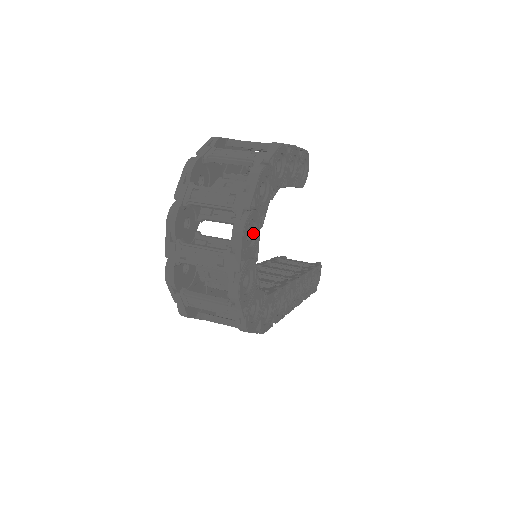
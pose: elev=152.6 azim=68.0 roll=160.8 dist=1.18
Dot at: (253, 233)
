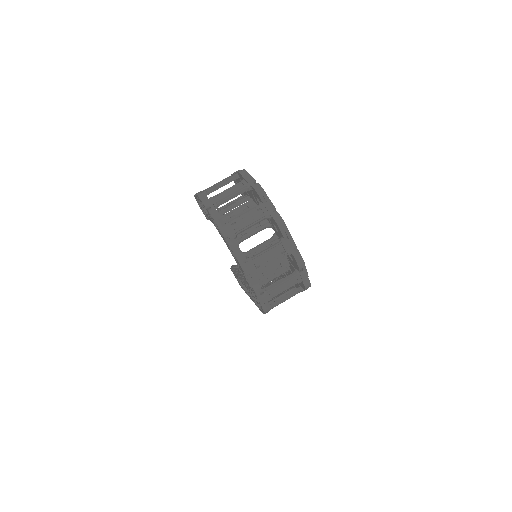
Dot at: occluded
